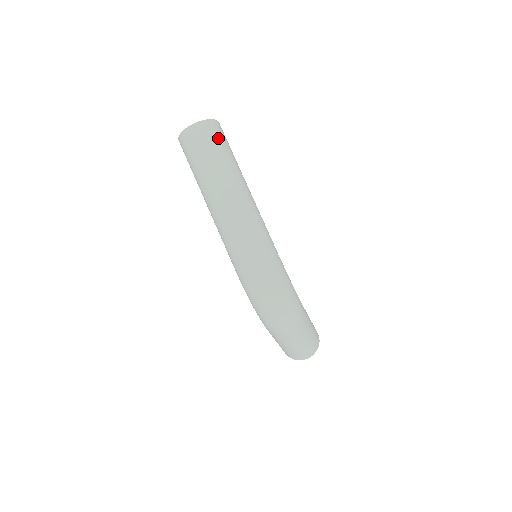
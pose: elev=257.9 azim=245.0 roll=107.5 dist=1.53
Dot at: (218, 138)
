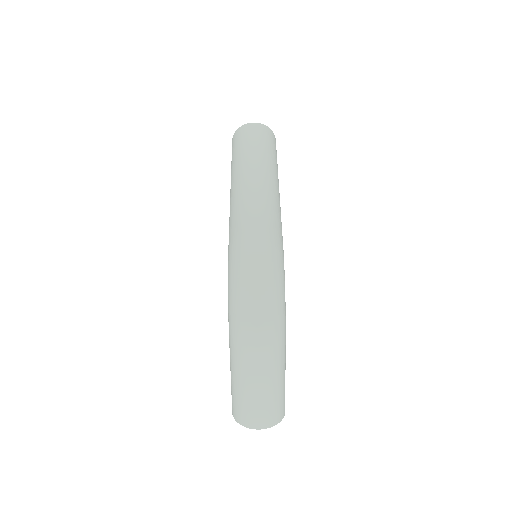
Dot at: (270, 141)
